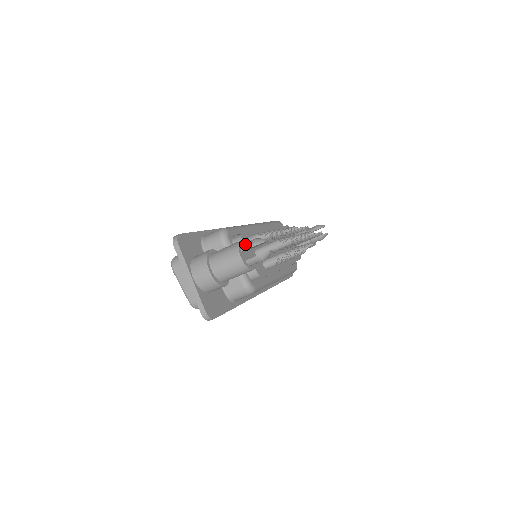
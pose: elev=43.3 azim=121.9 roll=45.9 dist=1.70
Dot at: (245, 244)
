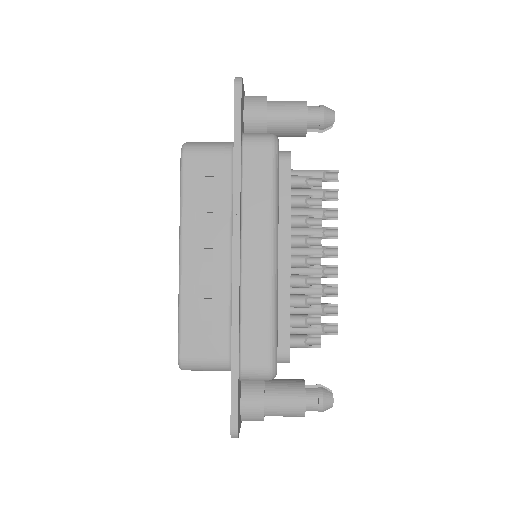
Dot at: (310, 407)
